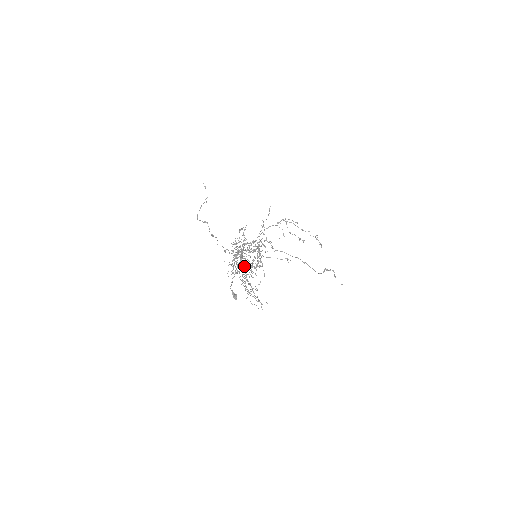
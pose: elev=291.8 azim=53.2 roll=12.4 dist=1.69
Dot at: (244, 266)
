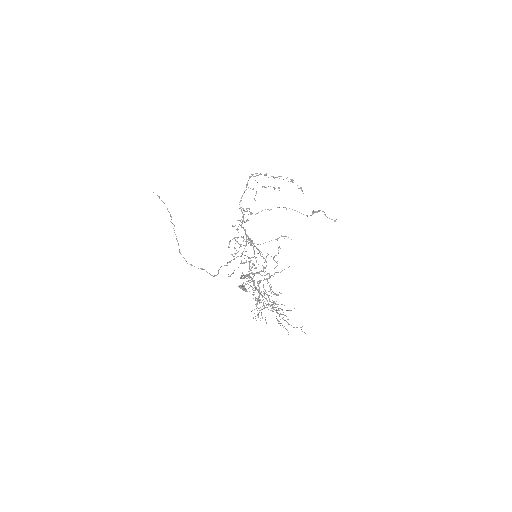
Dot at: occluded
